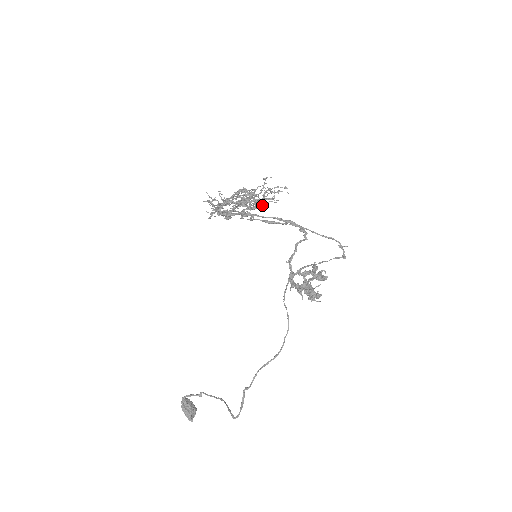
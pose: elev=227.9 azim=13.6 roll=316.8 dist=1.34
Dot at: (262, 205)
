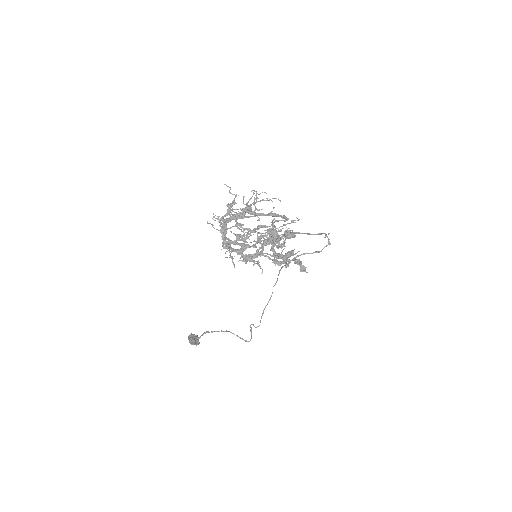
Dot at: (284, 244)
